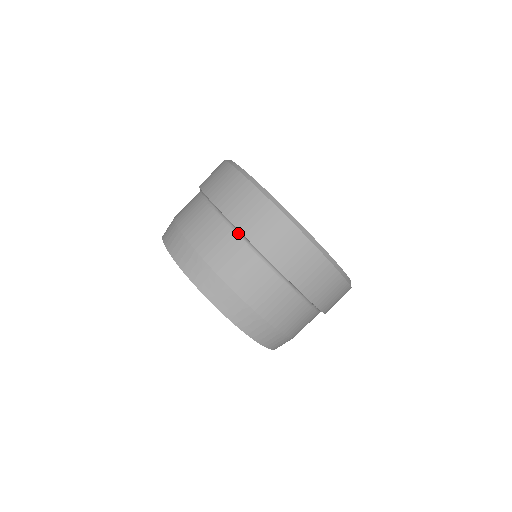
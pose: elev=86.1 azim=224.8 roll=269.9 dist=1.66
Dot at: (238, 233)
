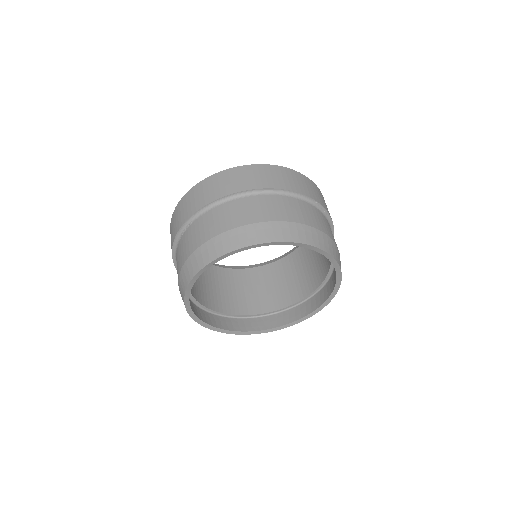
Dot at: (222, 202)
